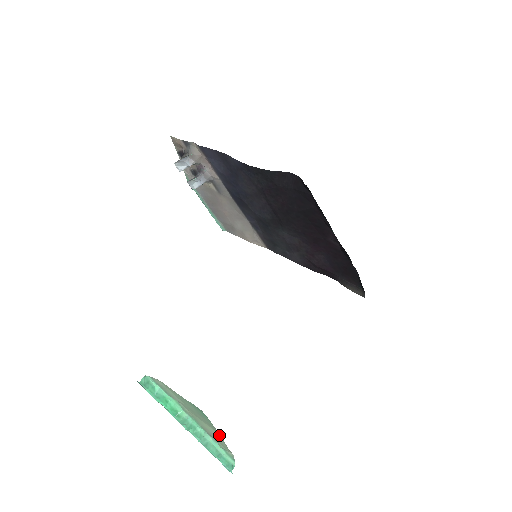
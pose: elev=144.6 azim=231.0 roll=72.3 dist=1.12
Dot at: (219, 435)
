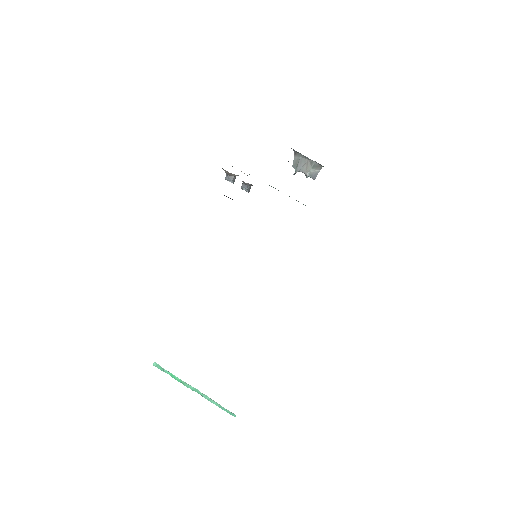
Dot at: occluded
